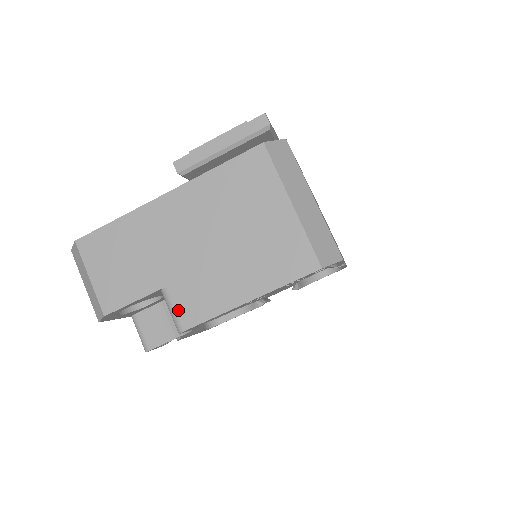
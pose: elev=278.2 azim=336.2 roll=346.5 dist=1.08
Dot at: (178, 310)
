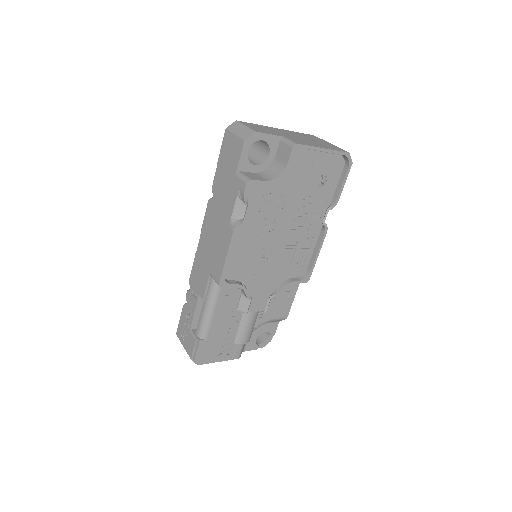
Dot at: (293, 141)
